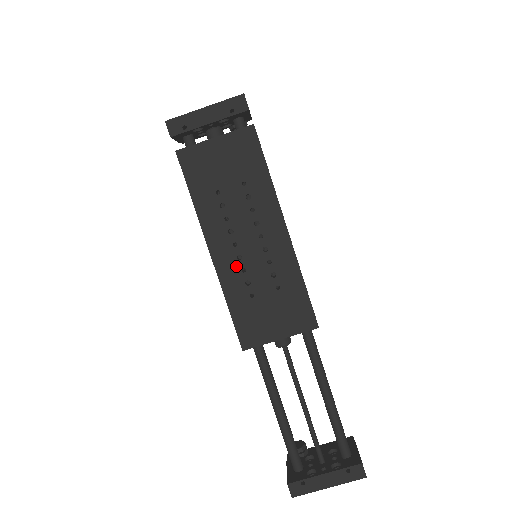
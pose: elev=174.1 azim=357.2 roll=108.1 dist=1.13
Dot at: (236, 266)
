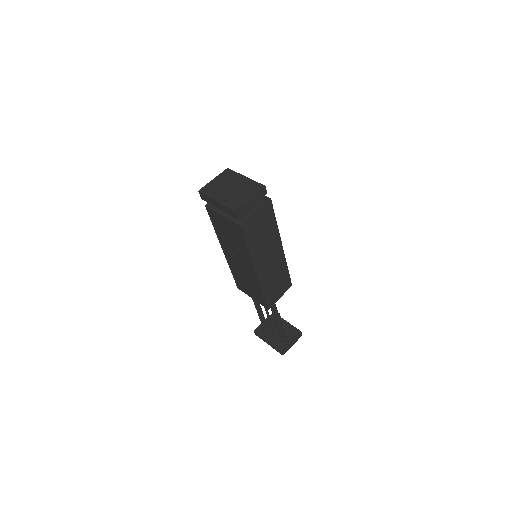
Dot at: (234, 264)
